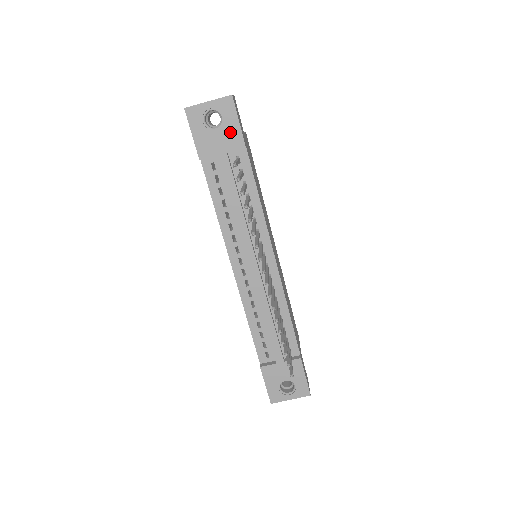
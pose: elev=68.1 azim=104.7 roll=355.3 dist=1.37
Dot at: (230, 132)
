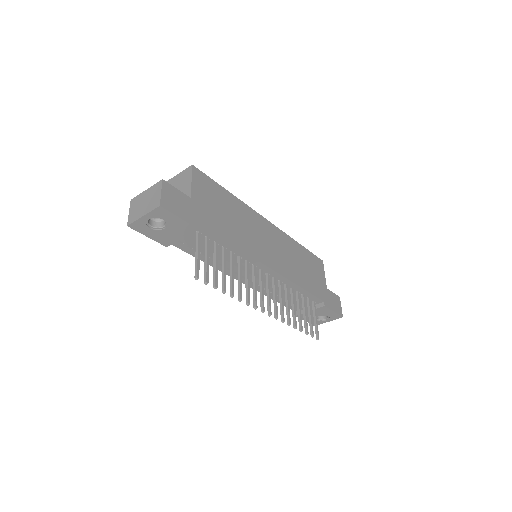
Dot at: (178, 226)
